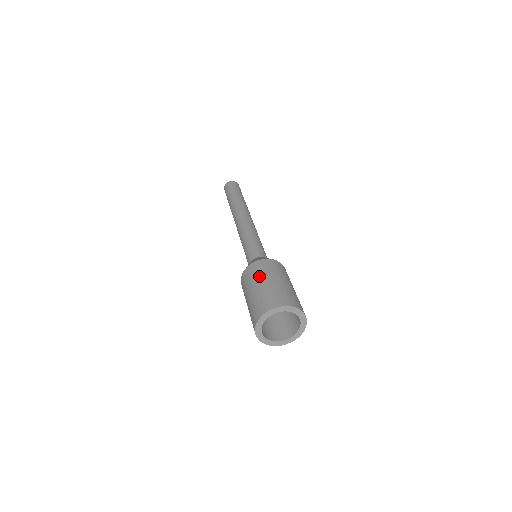
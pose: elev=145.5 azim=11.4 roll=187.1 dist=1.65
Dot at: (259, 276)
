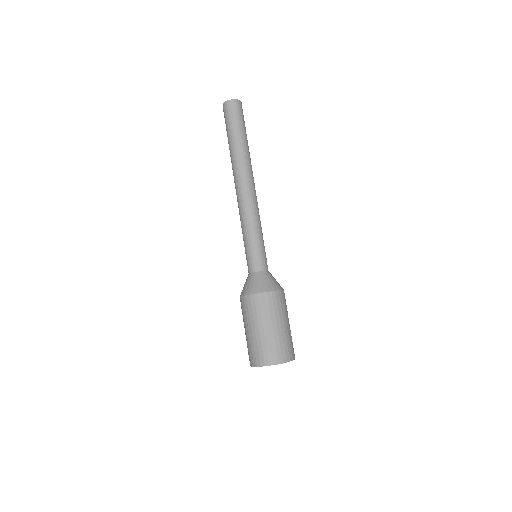
Dot at: (261, 317)
